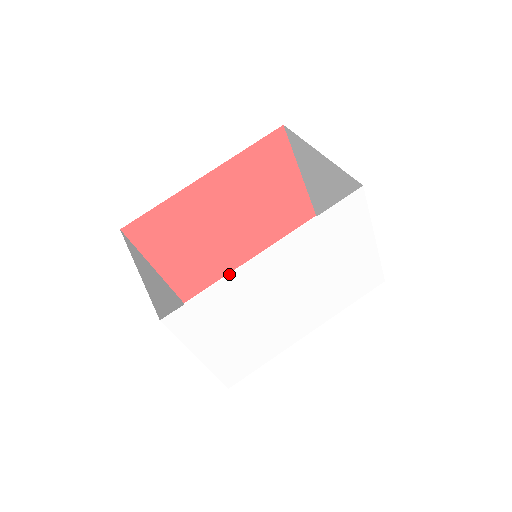
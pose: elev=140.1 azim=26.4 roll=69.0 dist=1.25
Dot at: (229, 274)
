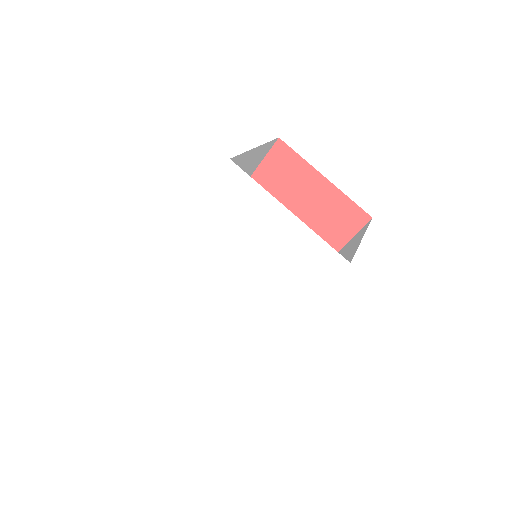
Dot at: (164, 256)
